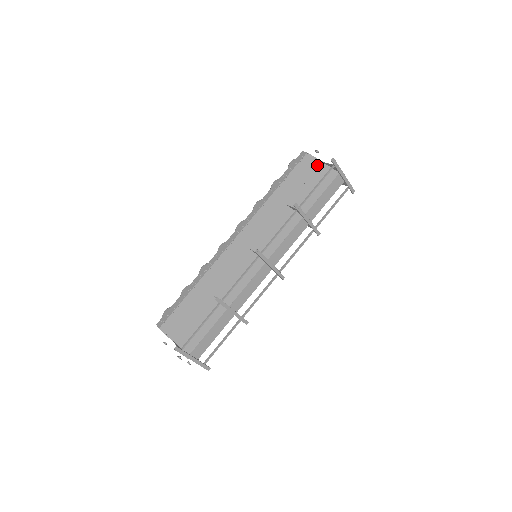
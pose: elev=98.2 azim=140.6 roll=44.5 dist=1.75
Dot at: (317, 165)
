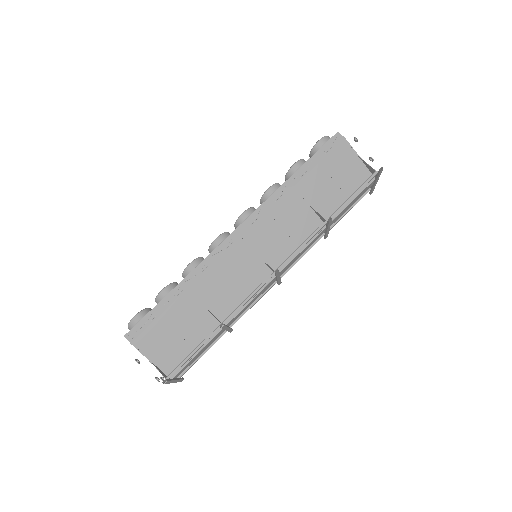
Dot at: (353, 160)
